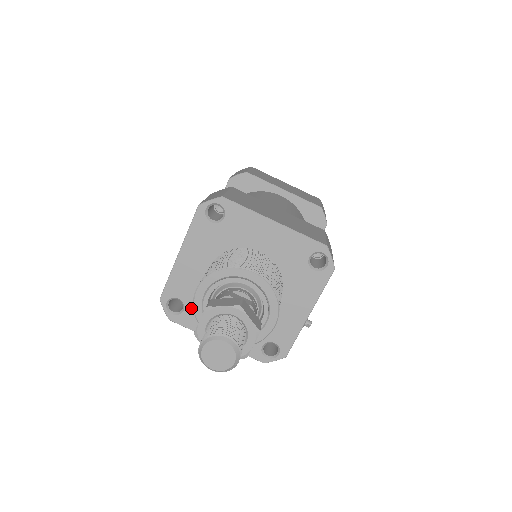
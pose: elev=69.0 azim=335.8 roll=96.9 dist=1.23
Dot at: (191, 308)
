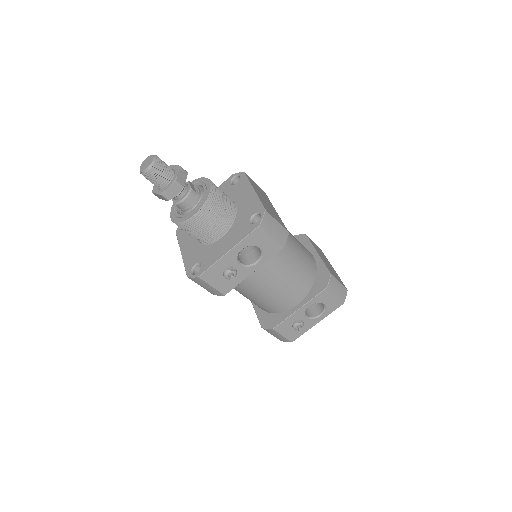
Dot at: occluded
